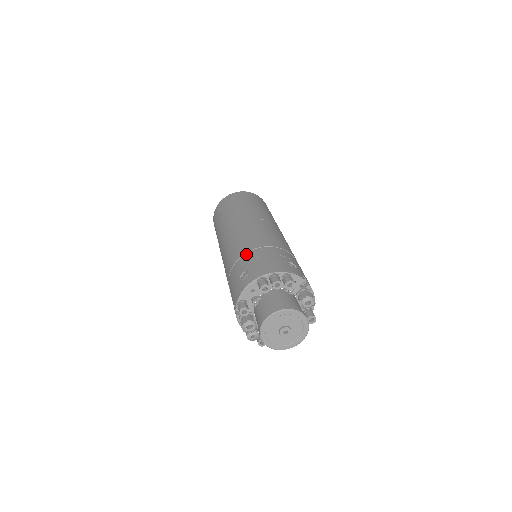
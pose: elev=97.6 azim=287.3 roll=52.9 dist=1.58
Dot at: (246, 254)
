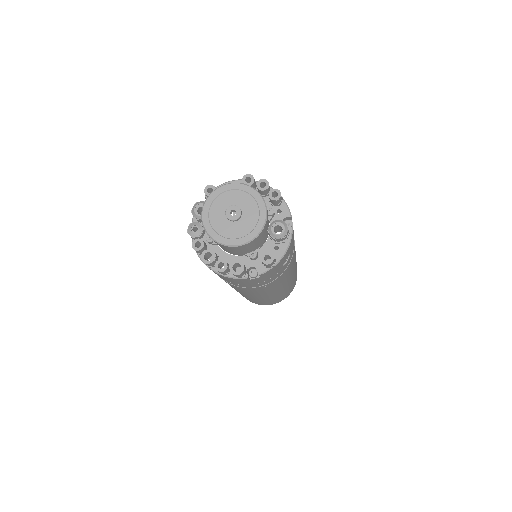
Dot at: occluded
